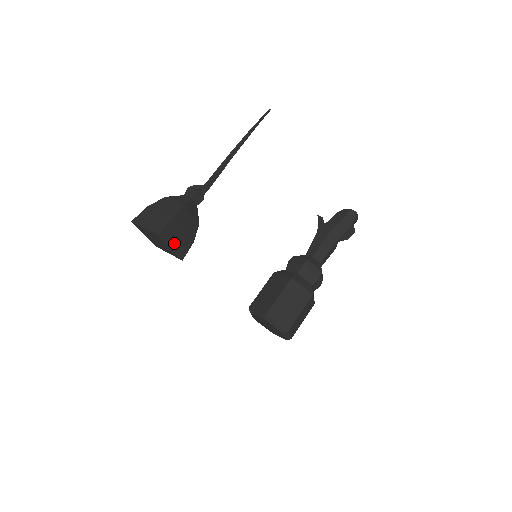
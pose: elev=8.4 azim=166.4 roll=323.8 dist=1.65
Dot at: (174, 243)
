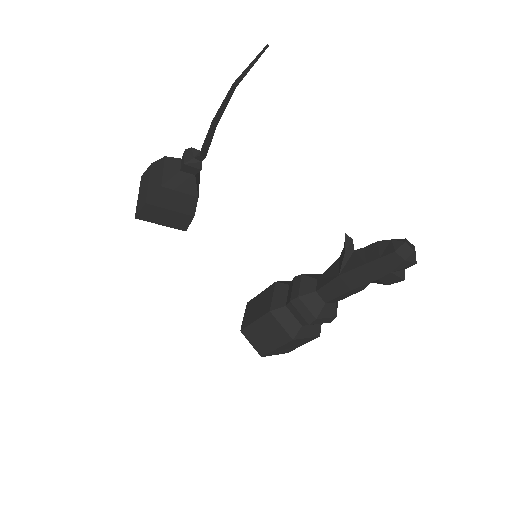
Dot at: (164, 220)
